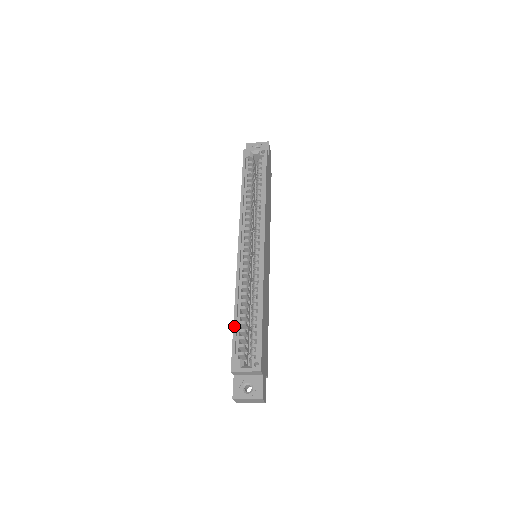
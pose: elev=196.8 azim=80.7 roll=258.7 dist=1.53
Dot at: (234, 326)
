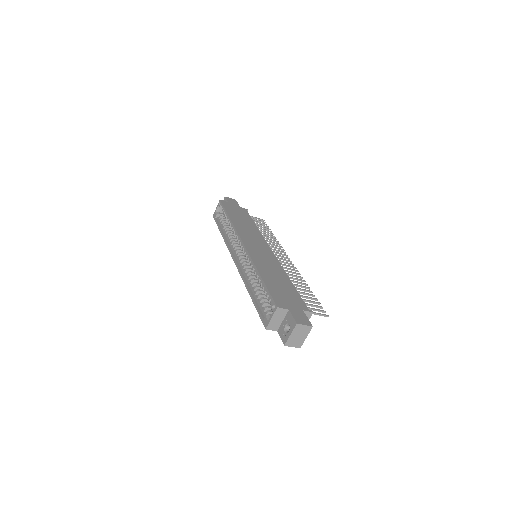
Dot at: (254, 303)
